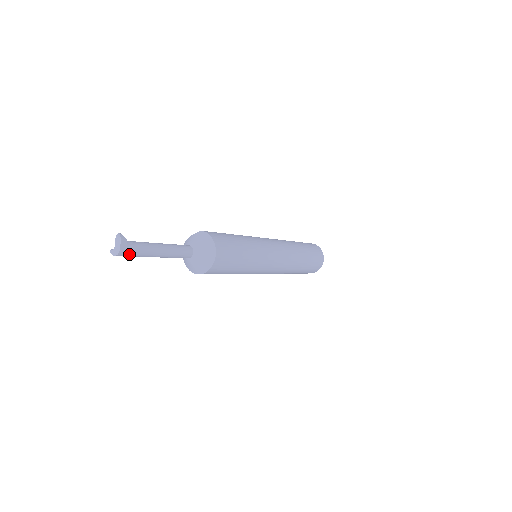
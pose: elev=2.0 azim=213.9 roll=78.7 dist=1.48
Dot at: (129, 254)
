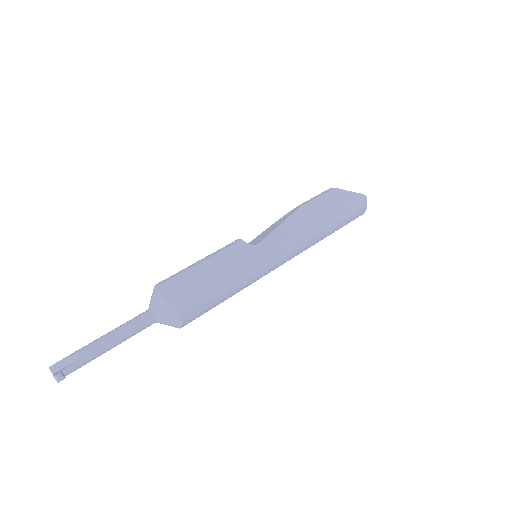
Dot at: occluded
